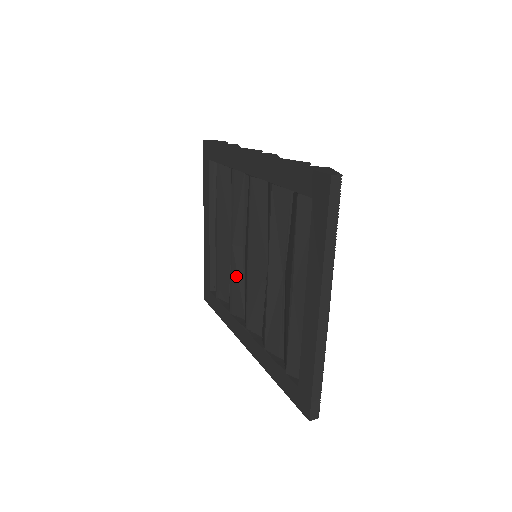
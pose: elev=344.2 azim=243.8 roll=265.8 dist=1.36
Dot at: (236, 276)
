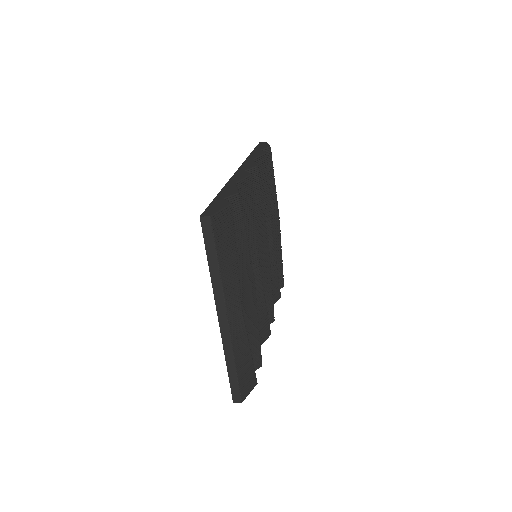
Dot at: occluded
